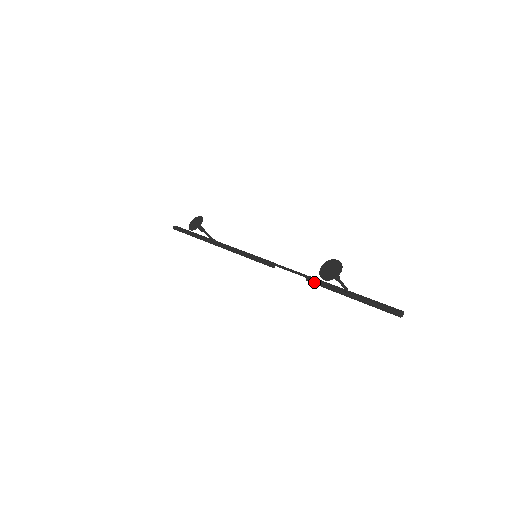
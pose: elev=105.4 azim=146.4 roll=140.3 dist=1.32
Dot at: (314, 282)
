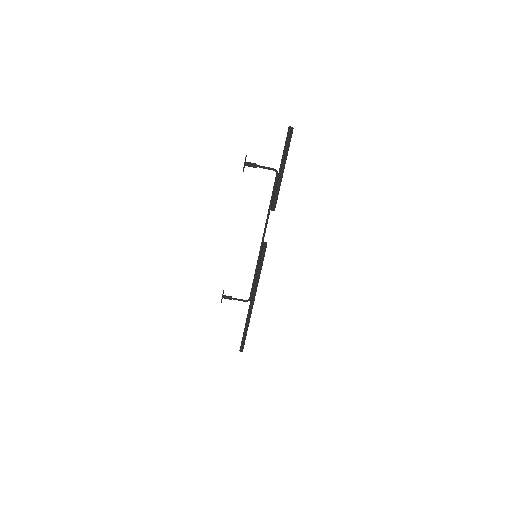
Dot at: (272, 203)
